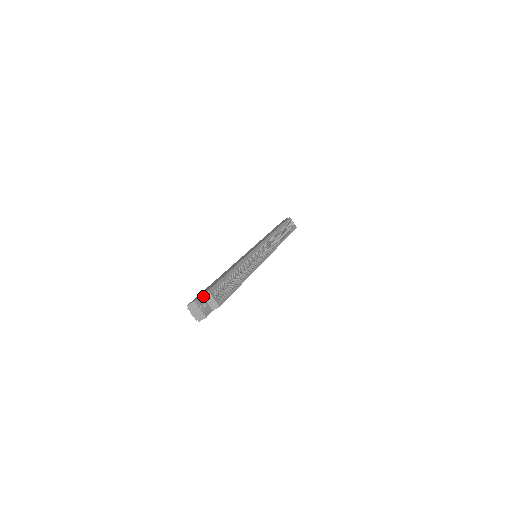
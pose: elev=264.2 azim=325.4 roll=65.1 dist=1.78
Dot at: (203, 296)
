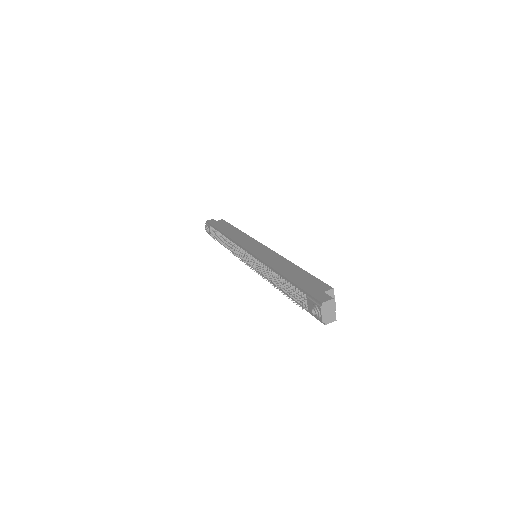
Dot at: (325, 294)
